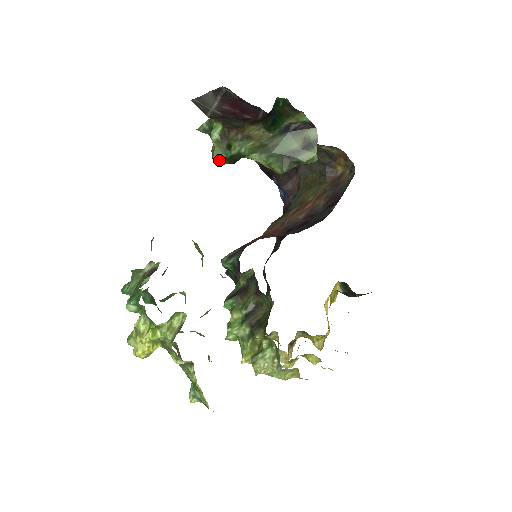
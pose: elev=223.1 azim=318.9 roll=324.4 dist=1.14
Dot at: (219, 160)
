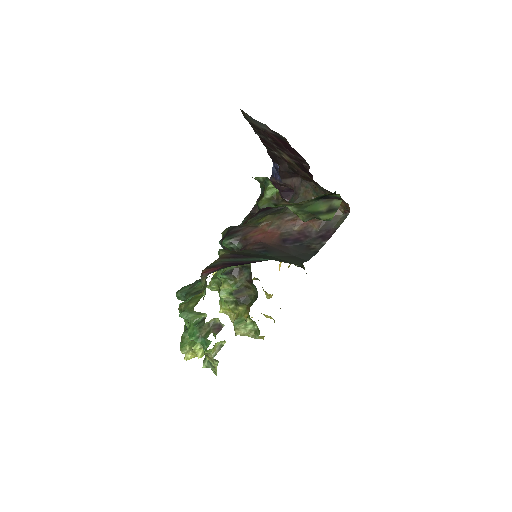
Dot at: occluded
